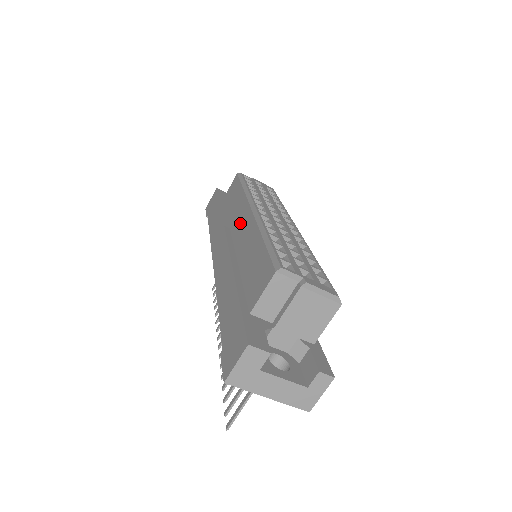
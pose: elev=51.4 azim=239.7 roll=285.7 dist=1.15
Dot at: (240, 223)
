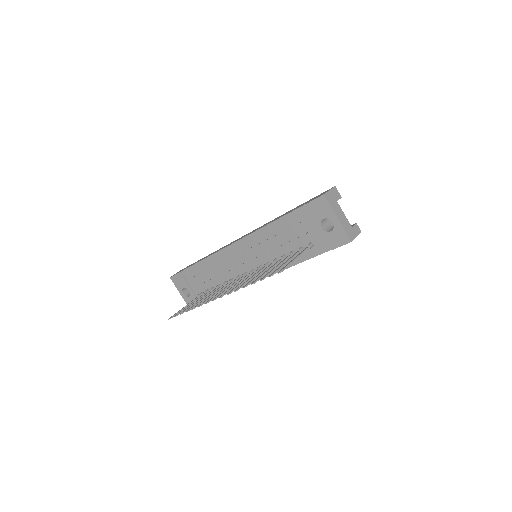
Dot at: occluded
